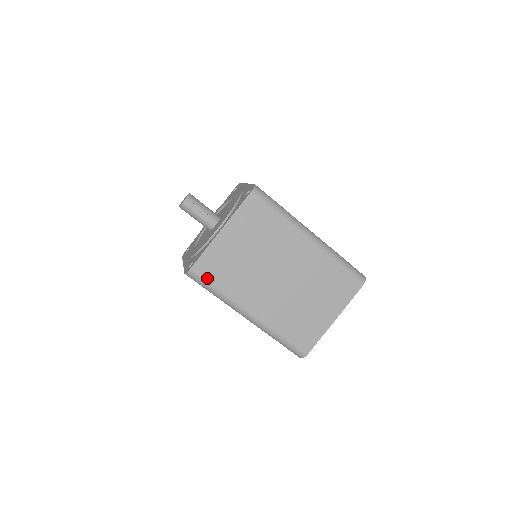
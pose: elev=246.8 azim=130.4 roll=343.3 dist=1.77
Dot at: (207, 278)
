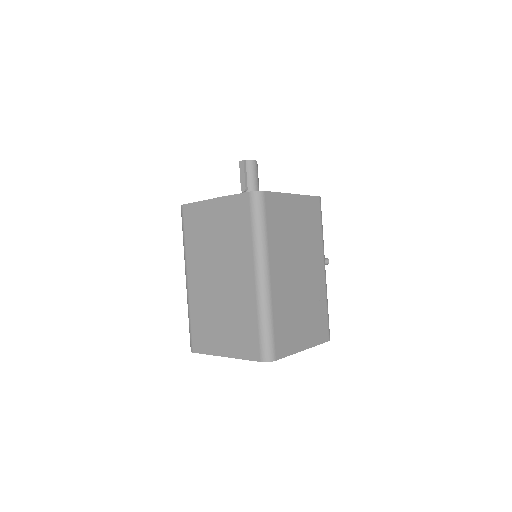
Dot at: (185, 222)
